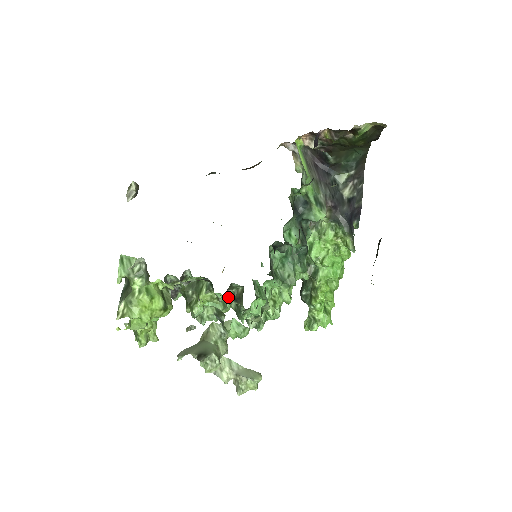
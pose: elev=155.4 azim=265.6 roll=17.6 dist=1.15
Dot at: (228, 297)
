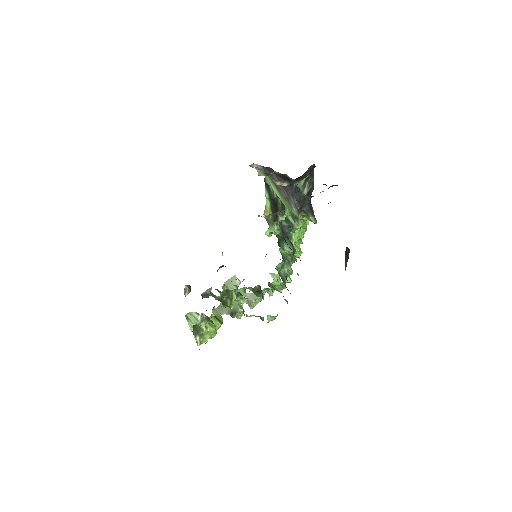
Dot at: occluded
